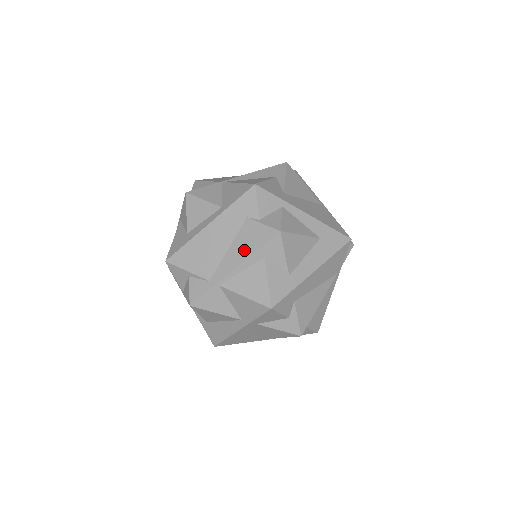
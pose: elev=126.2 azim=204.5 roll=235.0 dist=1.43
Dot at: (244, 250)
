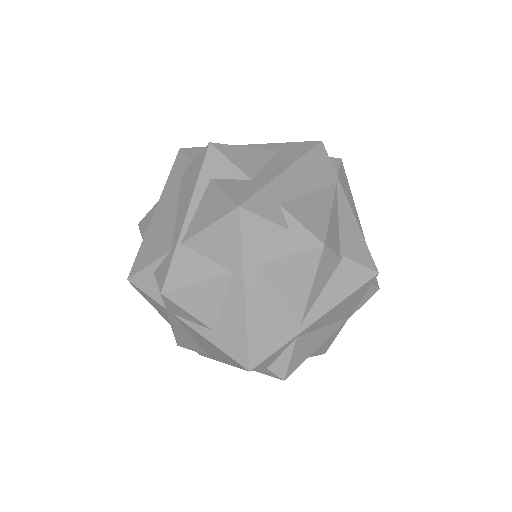
Dot at: (189, 192)
